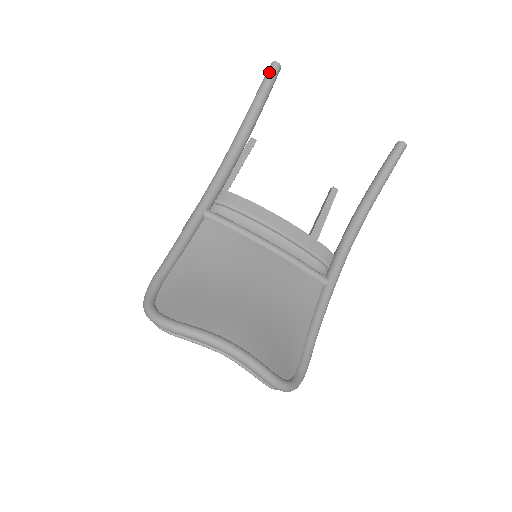
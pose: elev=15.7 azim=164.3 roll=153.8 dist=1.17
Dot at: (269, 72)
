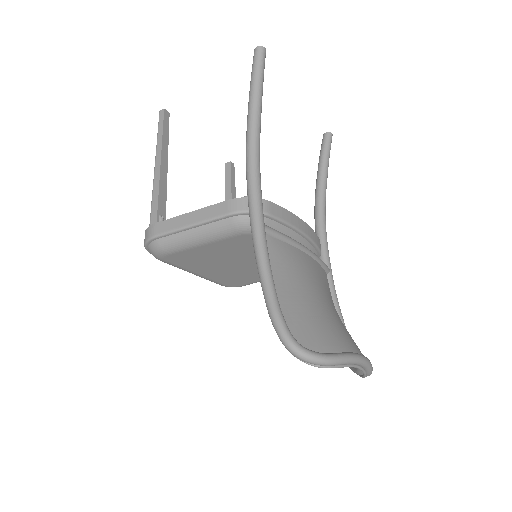
Dot at: (261, 59)
